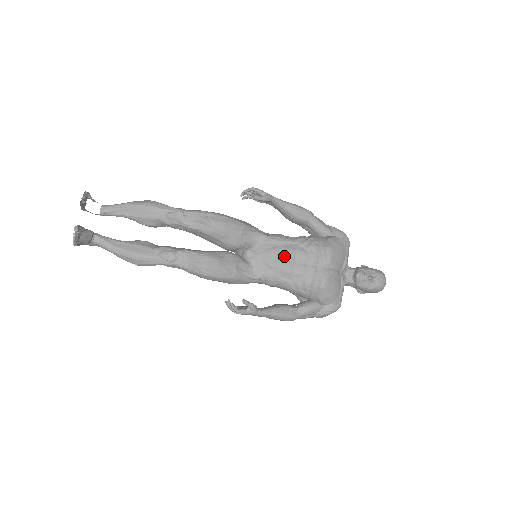
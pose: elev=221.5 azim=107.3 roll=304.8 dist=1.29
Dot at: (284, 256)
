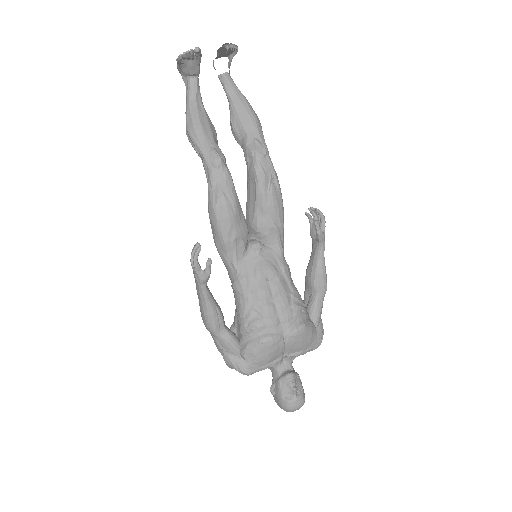
Dot at: (273, 283)
